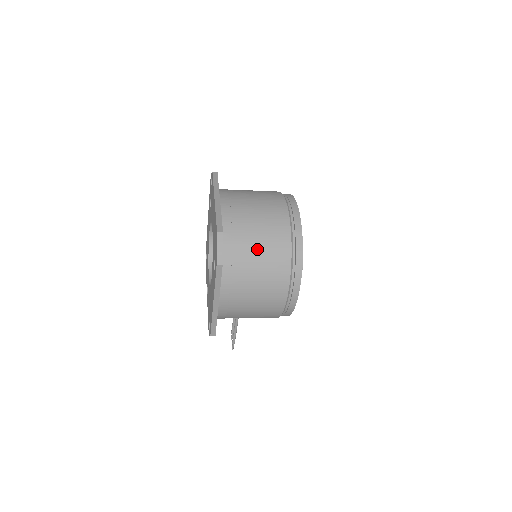
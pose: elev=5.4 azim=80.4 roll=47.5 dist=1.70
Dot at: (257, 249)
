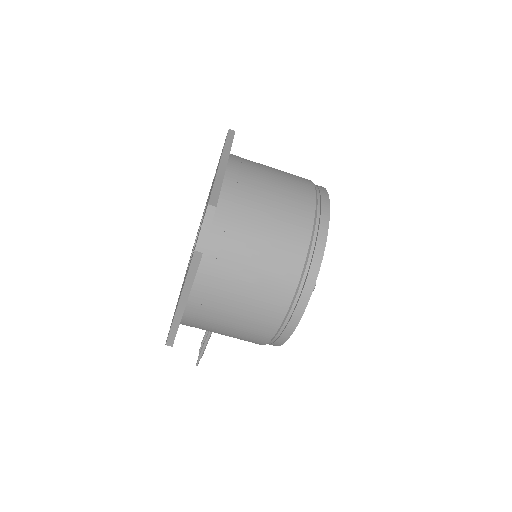
Dot at: (258, 245)
